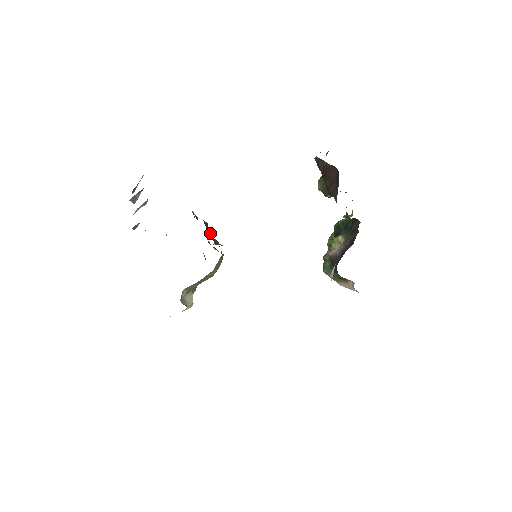
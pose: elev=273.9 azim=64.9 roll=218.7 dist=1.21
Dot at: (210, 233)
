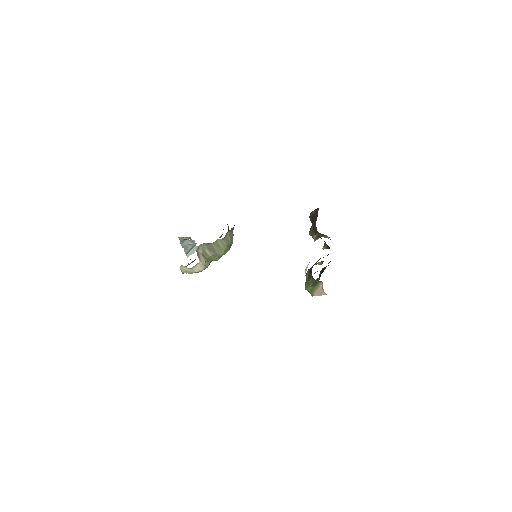
Dot at: (229, 230)
